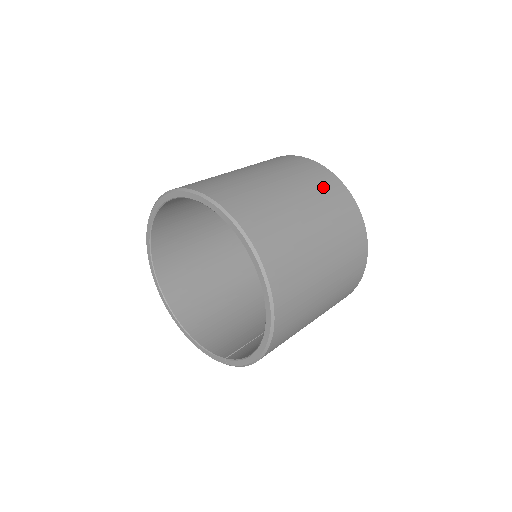
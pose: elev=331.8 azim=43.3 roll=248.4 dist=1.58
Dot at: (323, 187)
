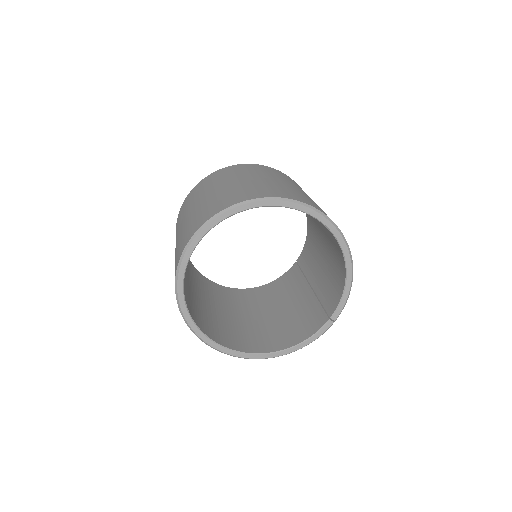
Dot at: (246, 169)
